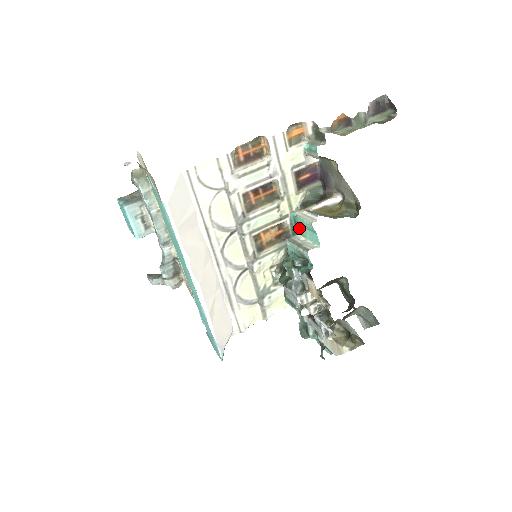
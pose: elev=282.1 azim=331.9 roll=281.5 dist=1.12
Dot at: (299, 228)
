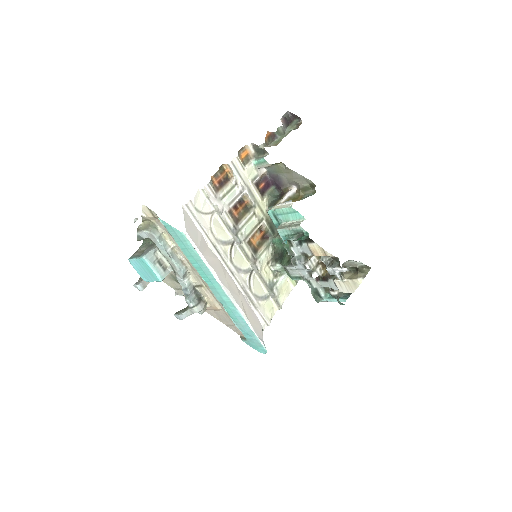
Dot at: (281, 218)
